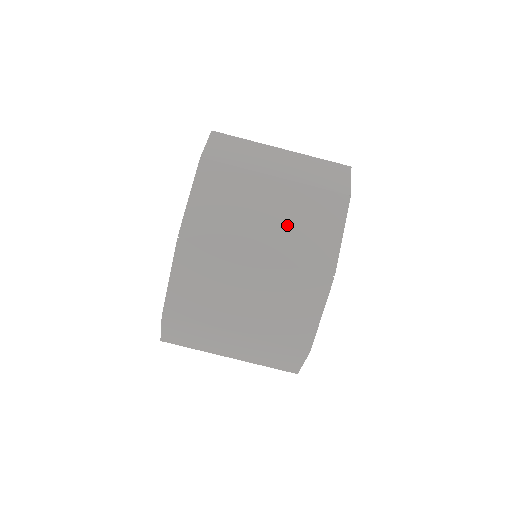
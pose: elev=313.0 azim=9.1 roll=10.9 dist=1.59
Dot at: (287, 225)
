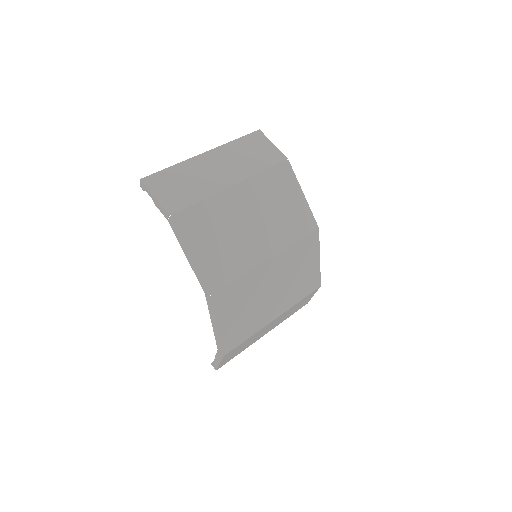
Dot at: (269, 217)
